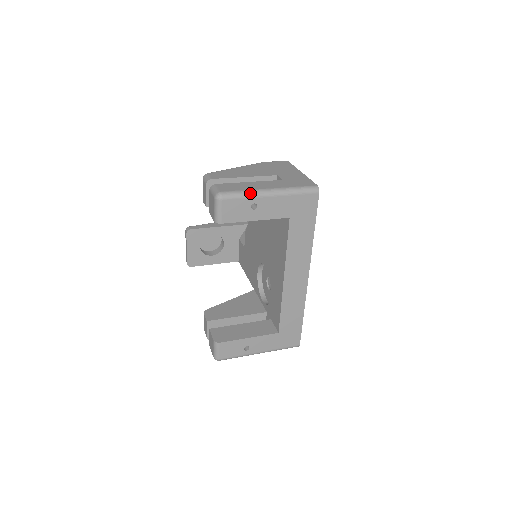
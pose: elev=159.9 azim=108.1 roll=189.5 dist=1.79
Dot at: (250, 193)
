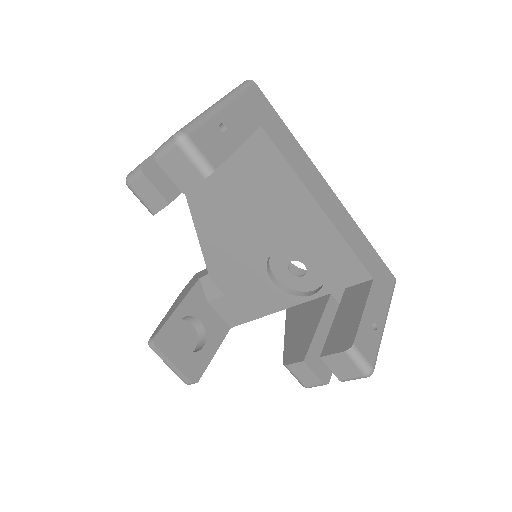
Dot at: (204, 114)
